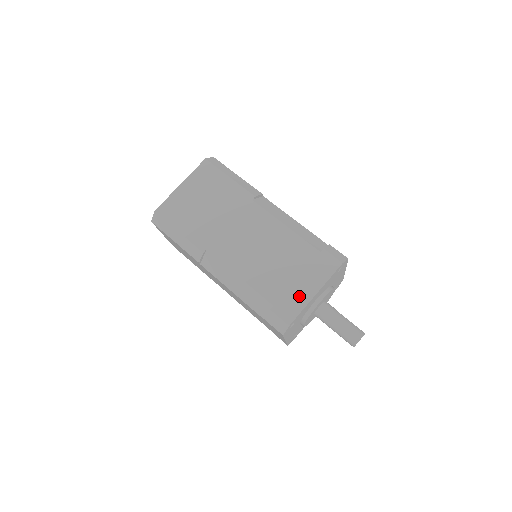
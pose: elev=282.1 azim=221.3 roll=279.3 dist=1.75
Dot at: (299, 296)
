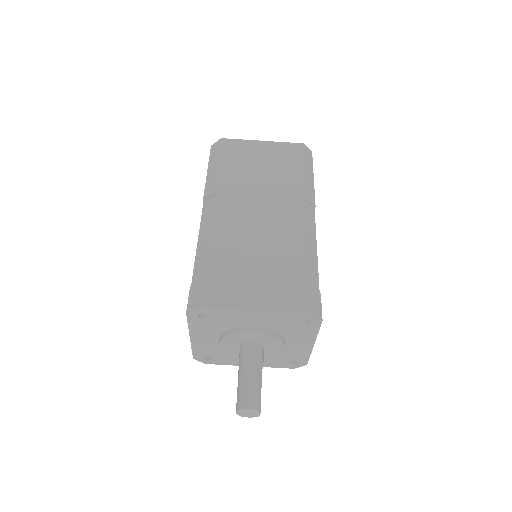
Dot at: (239, 296)
